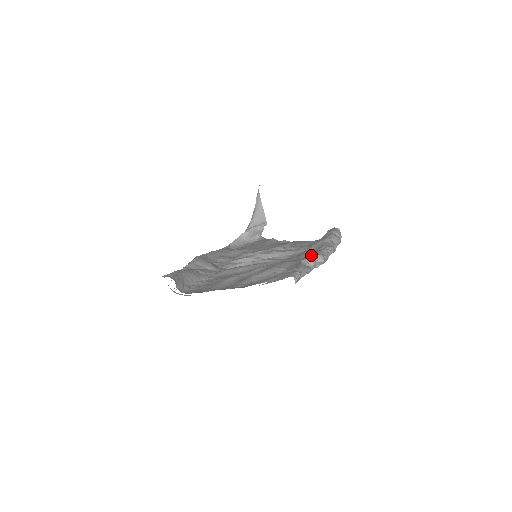
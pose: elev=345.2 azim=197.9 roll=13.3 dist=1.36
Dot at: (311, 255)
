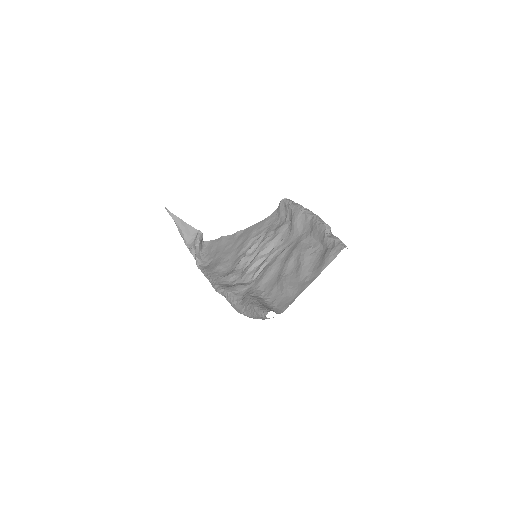
Dot at: (319, 228)
